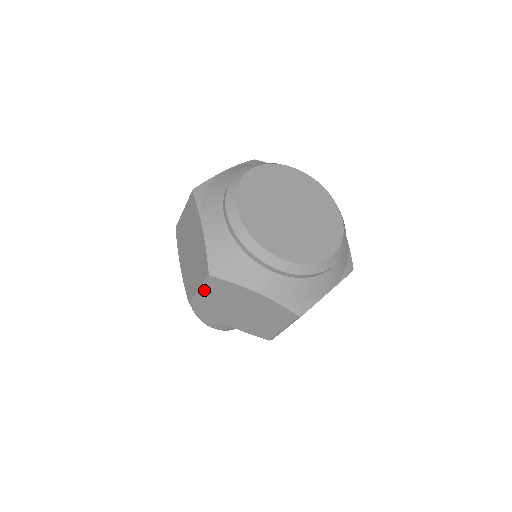
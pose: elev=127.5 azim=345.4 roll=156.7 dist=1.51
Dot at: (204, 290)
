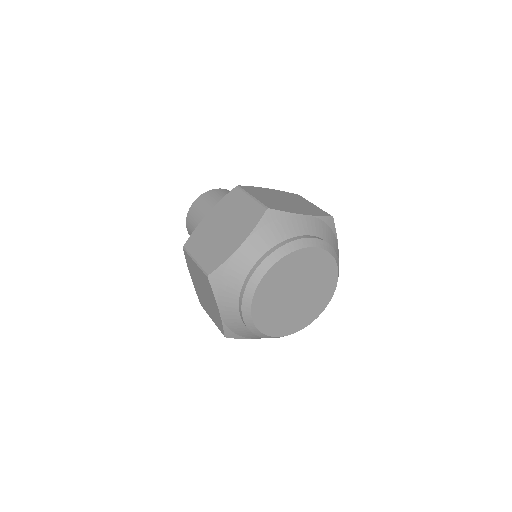
Dot at: (197, 266)
